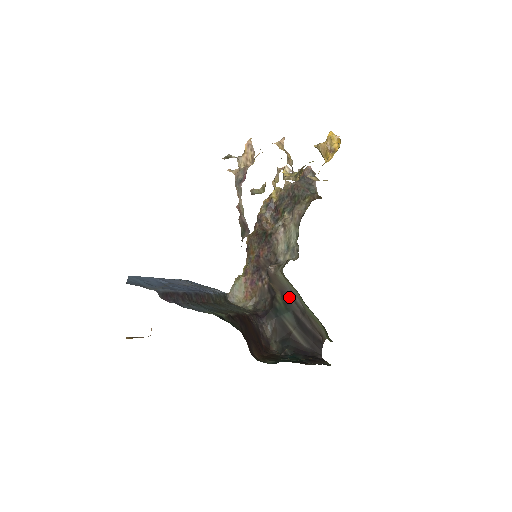
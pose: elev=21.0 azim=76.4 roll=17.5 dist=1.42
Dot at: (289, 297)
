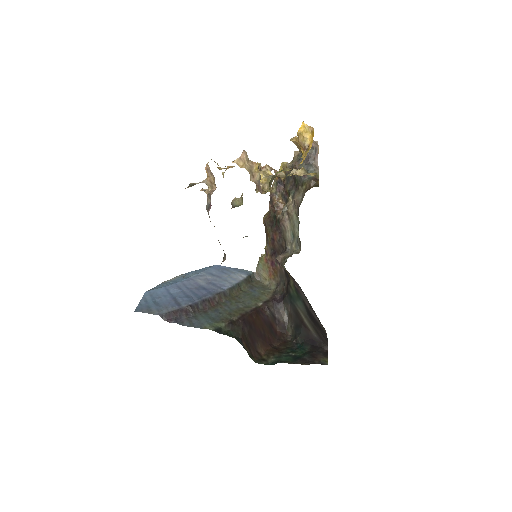
Dot at: (298, 287)
